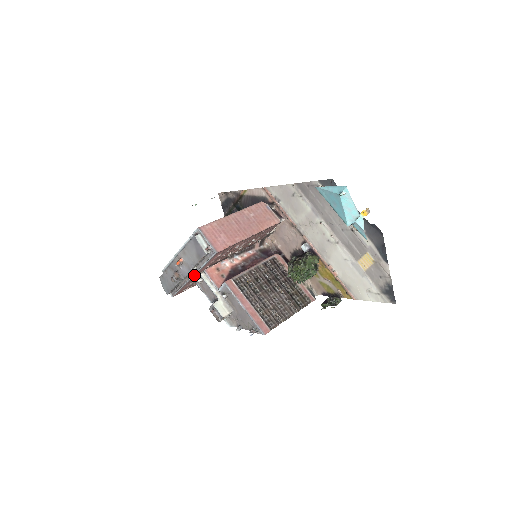
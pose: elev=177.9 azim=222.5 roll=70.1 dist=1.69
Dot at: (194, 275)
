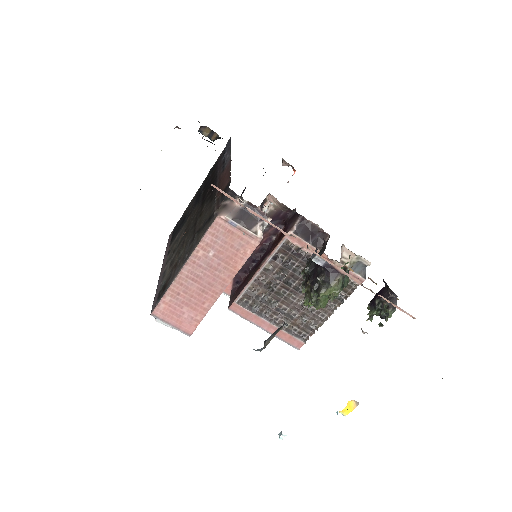
Dot at: occluded
